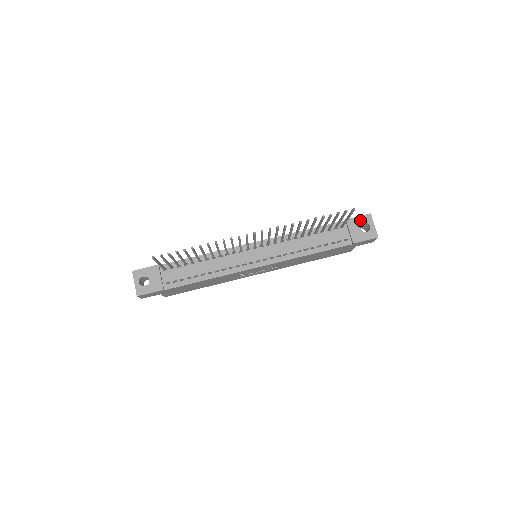
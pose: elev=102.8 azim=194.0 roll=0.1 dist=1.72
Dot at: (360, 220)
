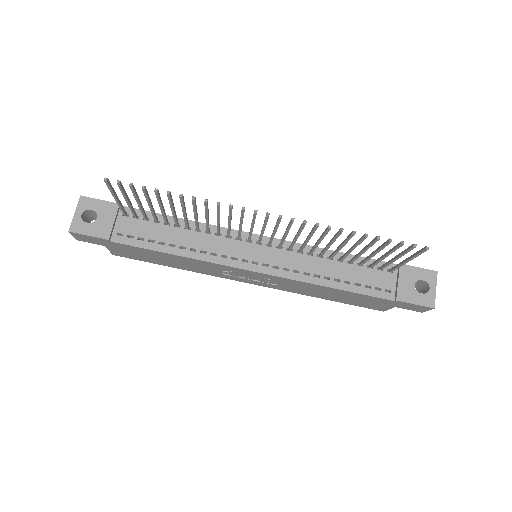
Dot at: (419, 273)
